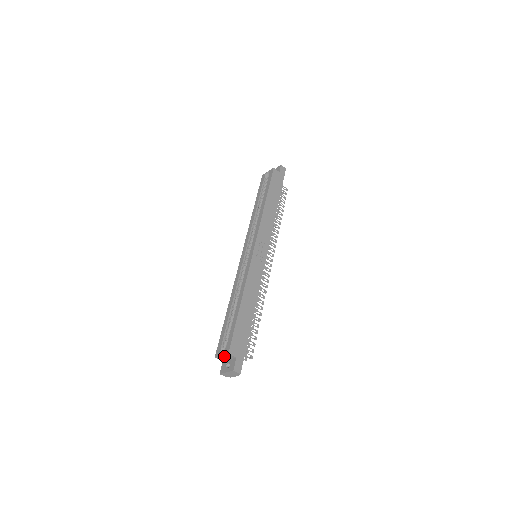
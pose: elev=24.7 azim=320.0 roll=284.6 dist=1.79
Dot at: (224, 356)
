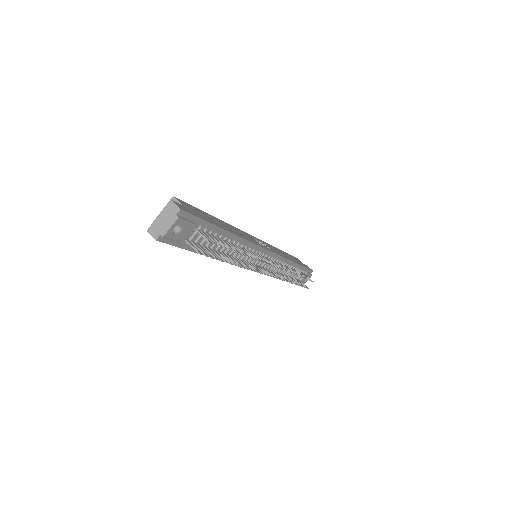
Dot at: occluded
